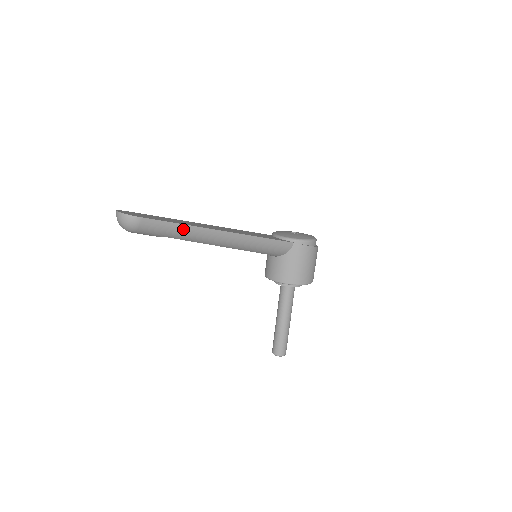
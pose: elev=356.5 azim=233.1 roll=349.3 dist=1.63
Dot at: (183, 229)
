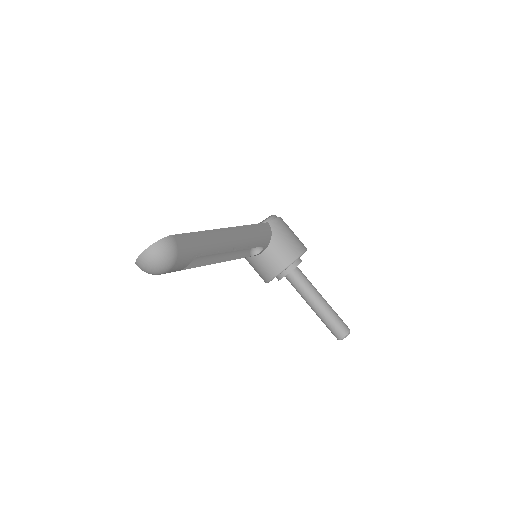
Dot at: (206, 236)
